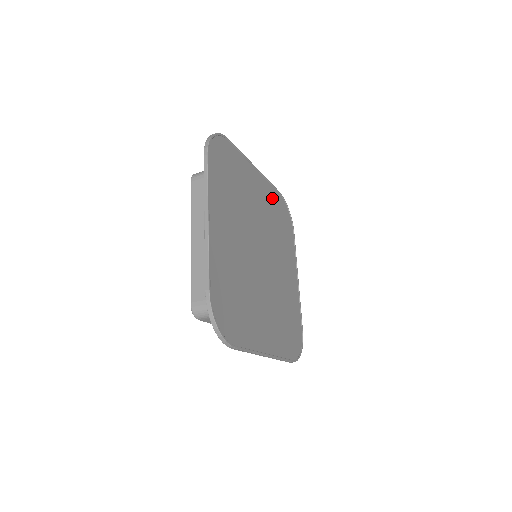
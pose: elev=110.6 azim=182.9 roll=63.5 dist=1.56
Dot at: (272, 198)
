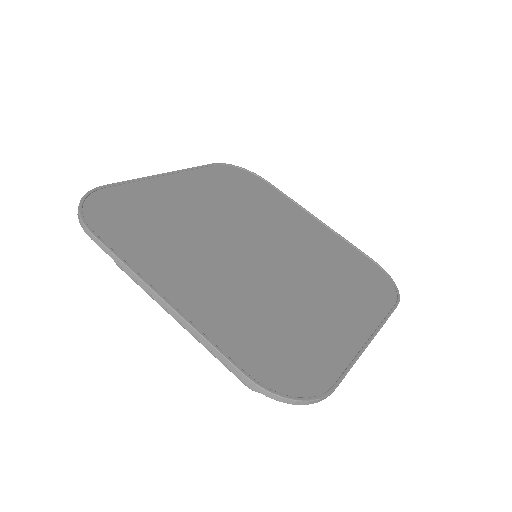
Dot at: (344, 251)
